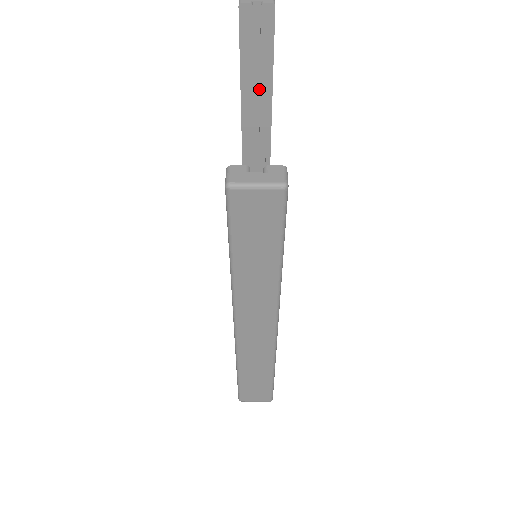
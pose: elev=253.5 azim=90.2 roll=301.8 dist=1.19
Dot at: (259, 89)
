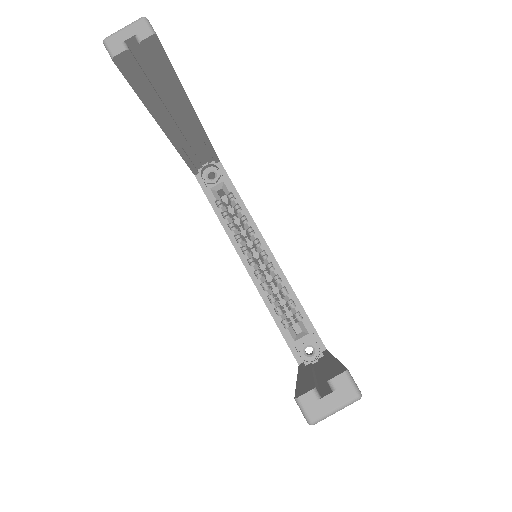
Dot at: (171, 102)
